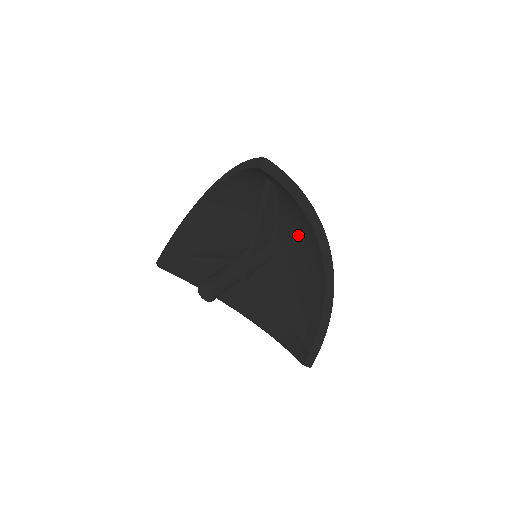
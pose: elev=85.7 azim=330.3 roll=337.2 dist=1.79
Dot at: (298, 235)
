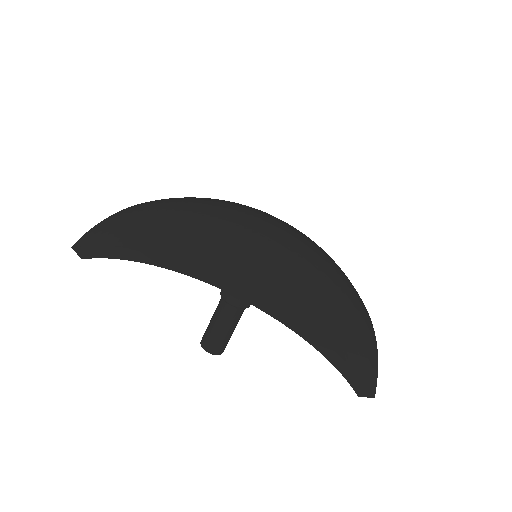
Dot at: occluded
